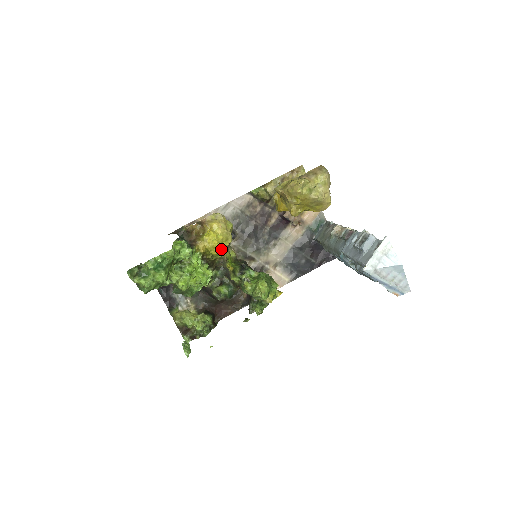
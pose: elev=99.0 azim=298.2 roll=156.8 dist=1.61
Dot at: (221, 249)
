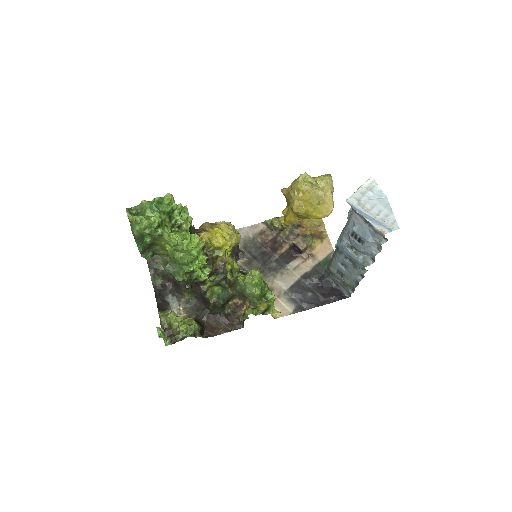
Dot at: (223, 243)
